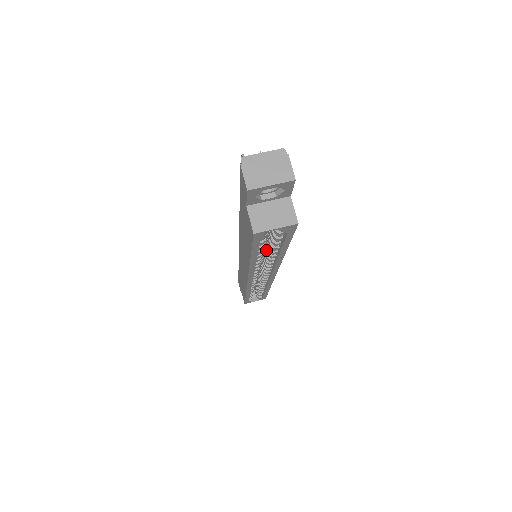
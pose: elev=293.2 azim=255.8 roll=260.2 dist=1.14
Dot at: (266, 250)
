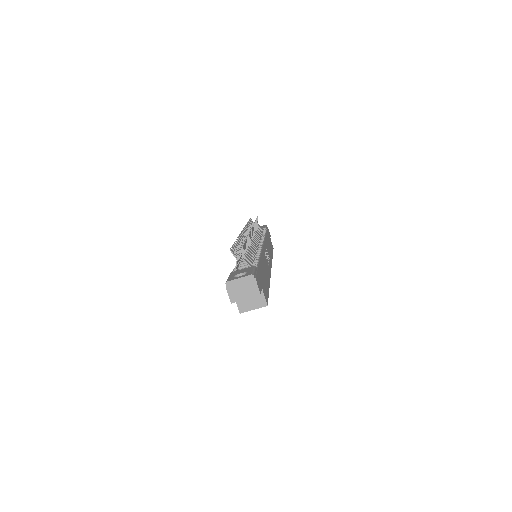
Dot at: occluded
